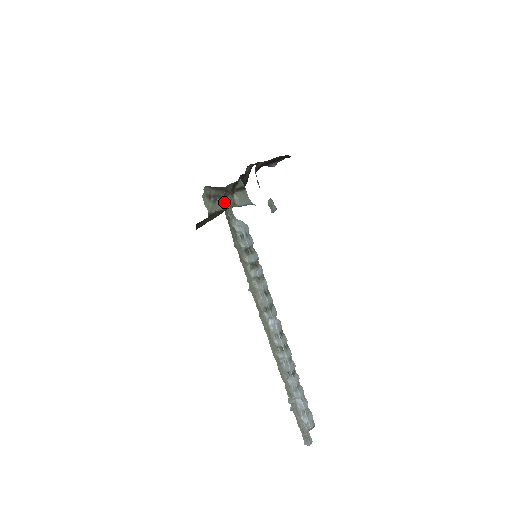
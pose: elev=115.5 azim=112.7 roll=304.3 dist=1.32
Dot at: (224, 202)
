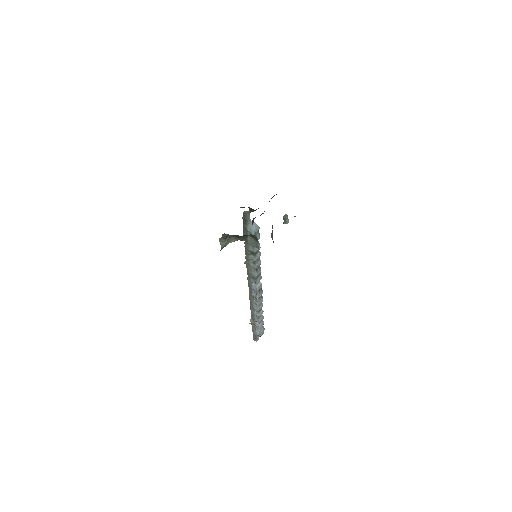
Dot at: (238, 238)
